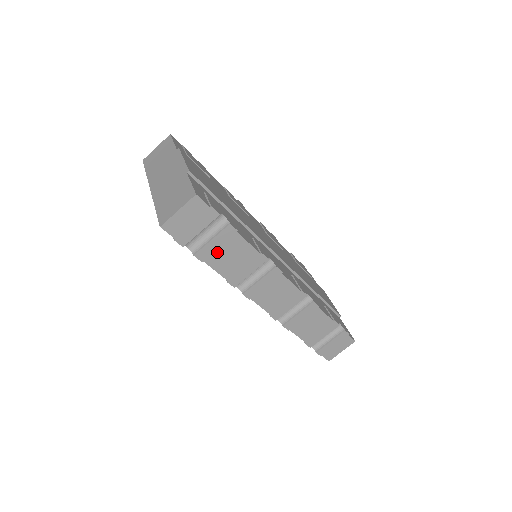
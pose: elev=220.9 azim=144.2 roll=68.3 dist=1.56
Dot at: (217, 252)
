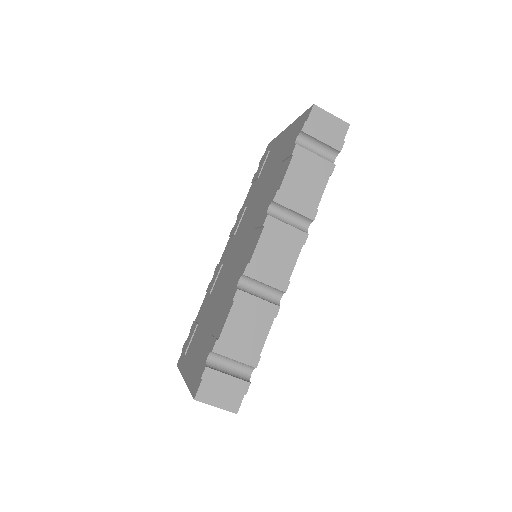
Dot at: (306, 165)
